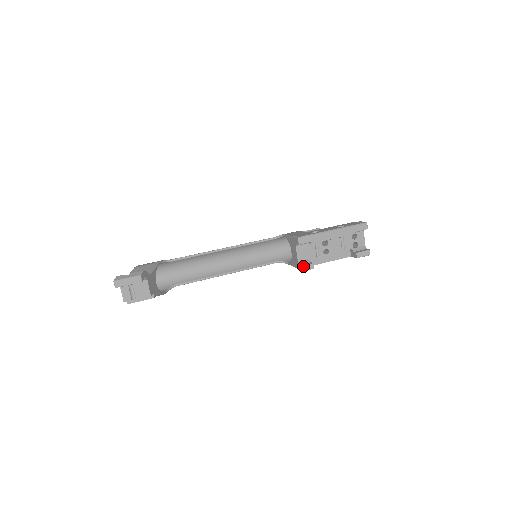
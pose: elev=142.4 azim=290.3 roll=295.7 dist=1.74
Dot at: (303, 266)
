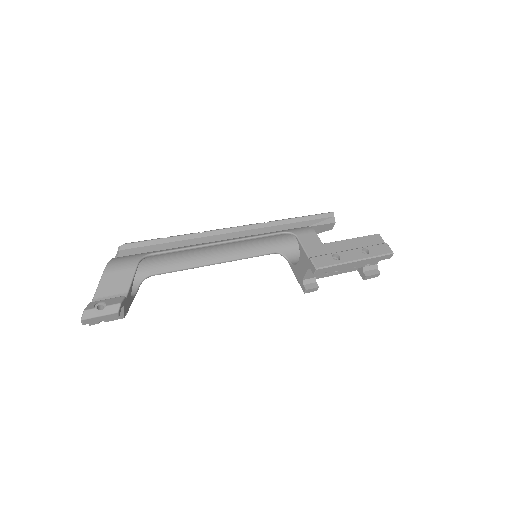
Dot at: (307, 290)
